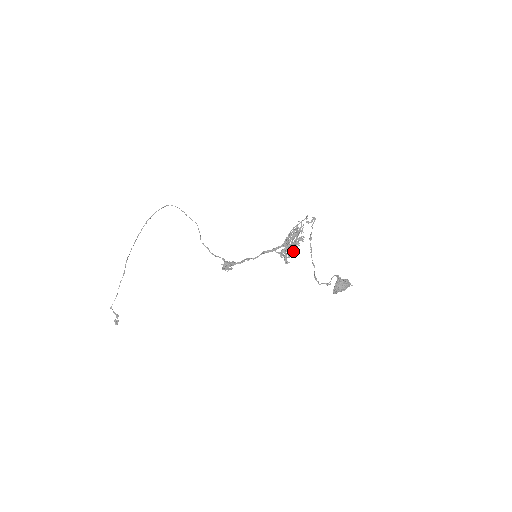
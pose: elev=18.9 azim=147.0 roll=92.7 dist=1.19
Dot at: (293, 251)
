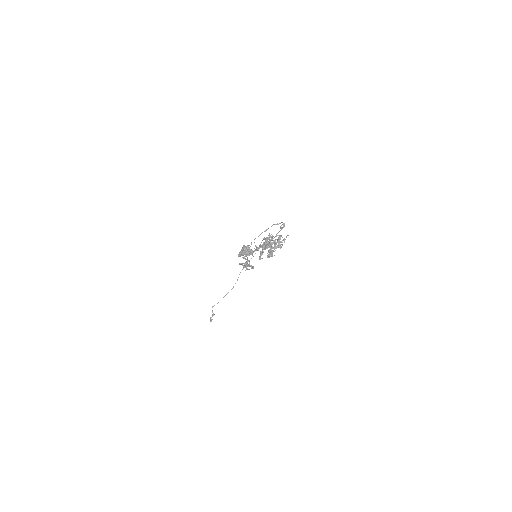
Dot at: (272, 254)
